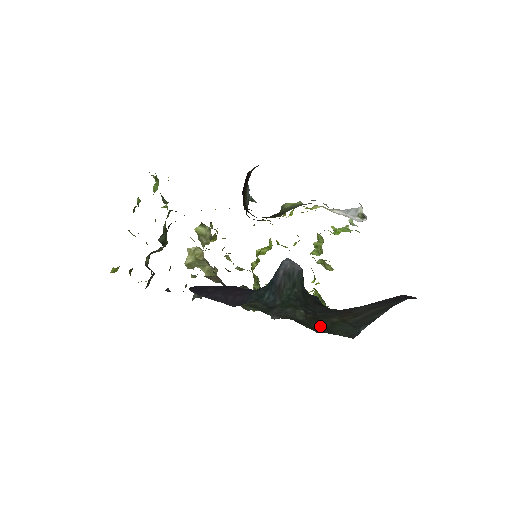
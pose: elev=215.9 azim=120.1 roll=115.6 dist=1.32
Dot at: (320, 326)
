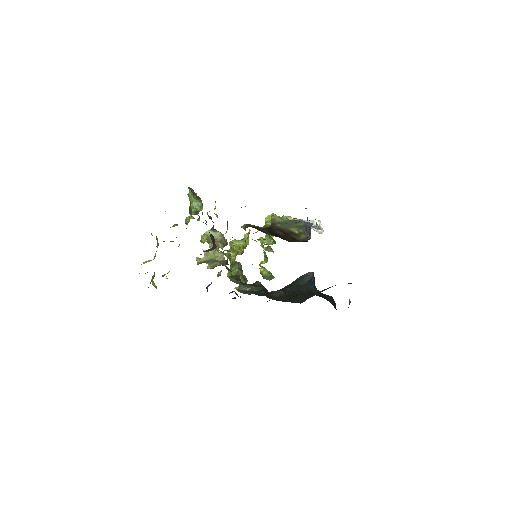
Dot at: (287, 299)
